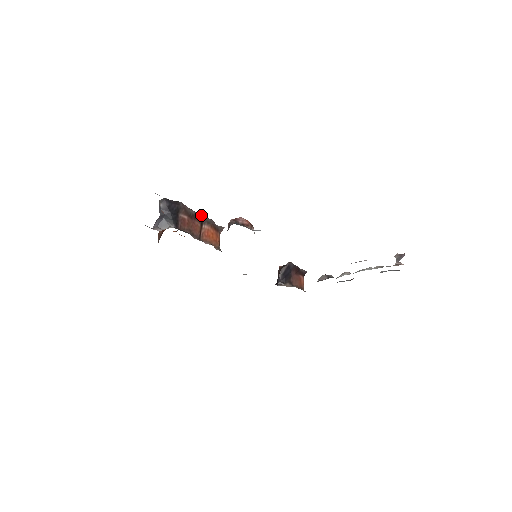
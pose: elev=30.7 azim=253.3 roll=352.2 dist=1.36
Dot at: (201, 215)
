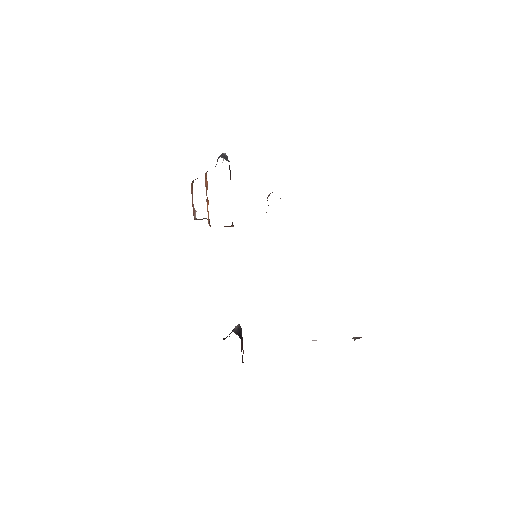
Dot at: occluded
